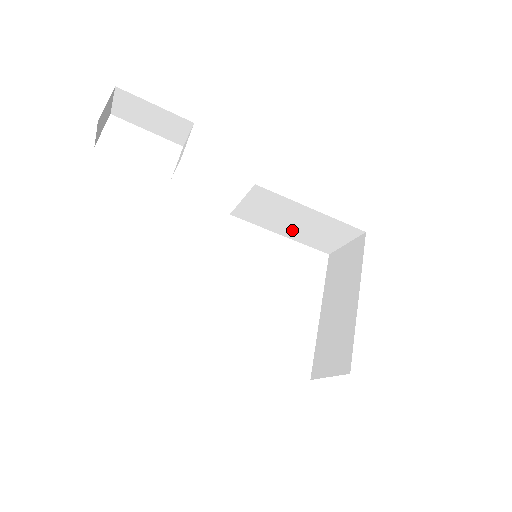
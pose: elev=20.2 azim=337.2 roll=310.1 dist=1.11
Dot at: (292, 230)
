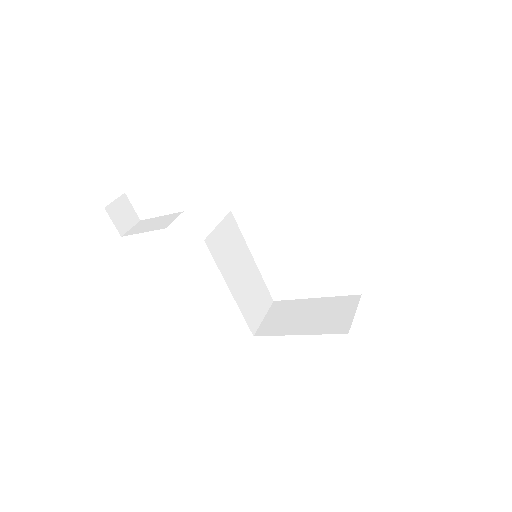
Dot at: occluded
